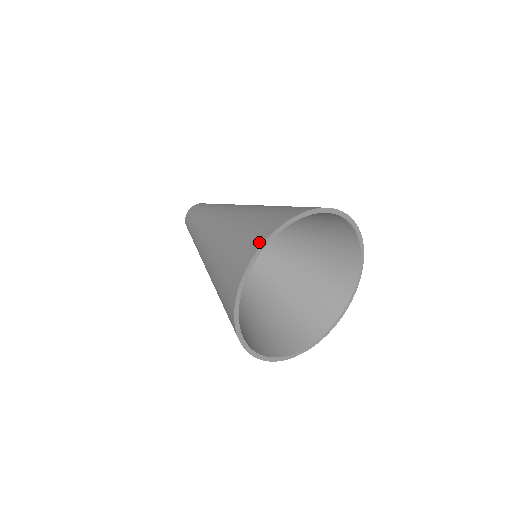
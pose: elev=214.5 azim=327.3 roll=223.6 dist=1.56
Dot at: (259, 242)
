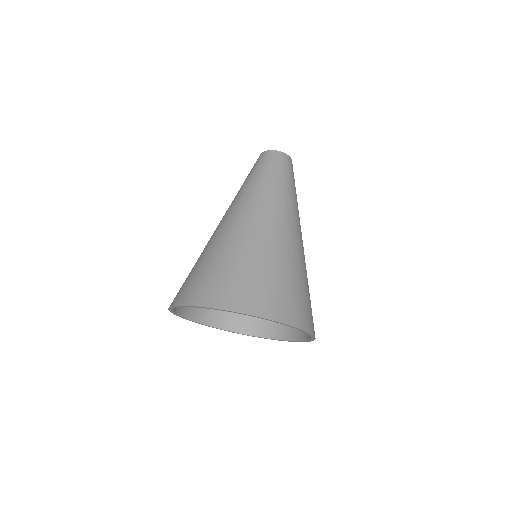
Dot at: (218, 303)
